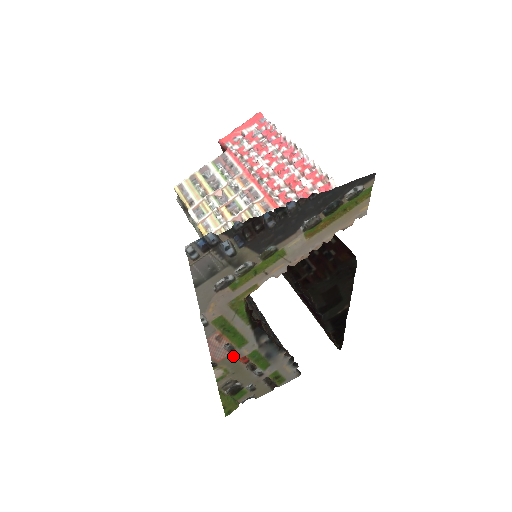
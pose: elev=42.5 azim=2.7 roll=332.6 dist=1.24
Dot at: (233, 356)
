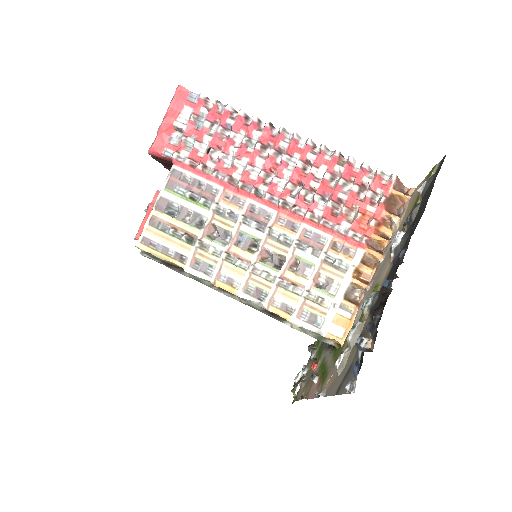
Dot at: occluded
